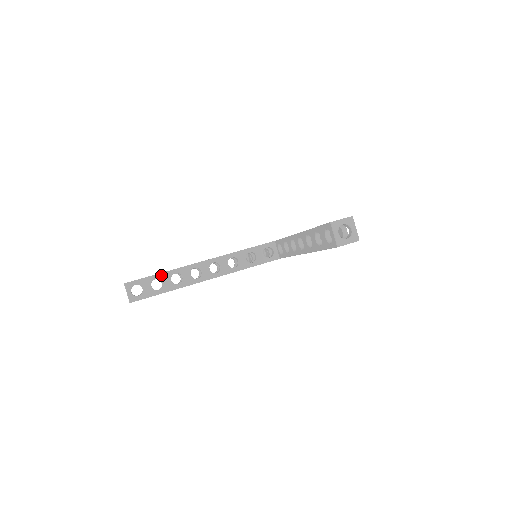
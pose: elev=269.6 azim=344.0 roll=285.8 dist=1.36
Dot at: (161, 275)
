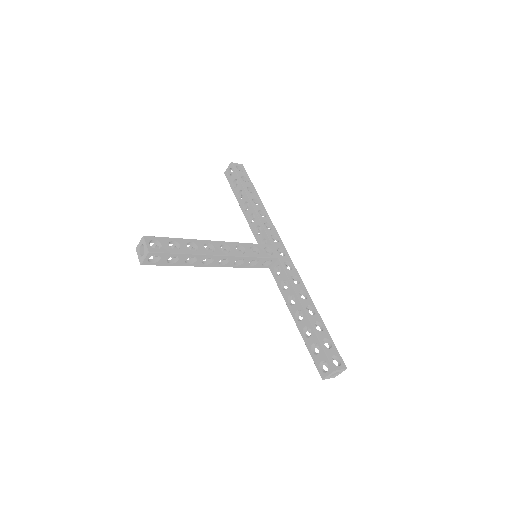
Dot at: (182, 255)
